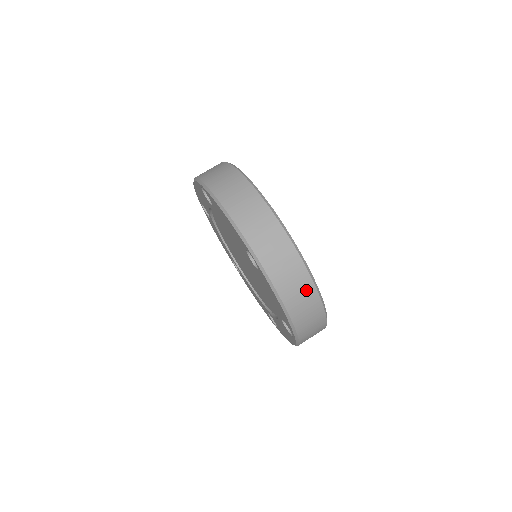
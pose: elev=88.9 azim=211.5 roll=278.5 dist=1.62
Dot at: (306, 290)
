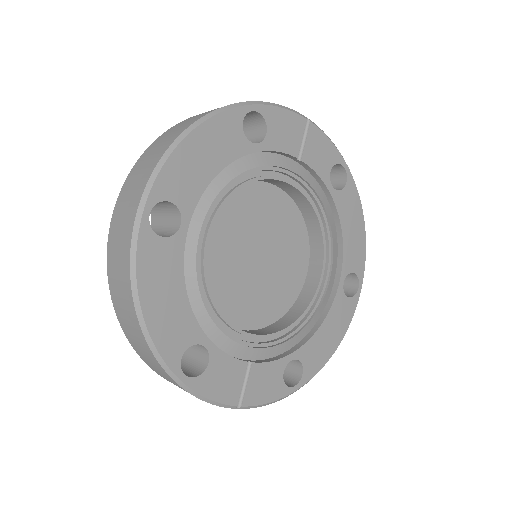
Dot at: (126, 296)
